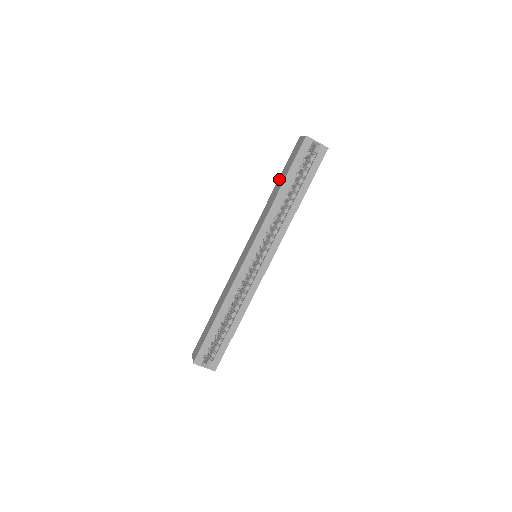
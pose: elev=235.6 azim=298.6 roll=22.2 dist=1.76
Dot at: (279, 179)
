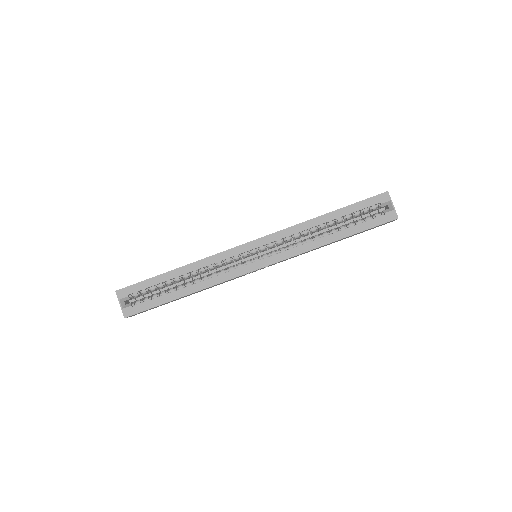
Dot at: occluded
